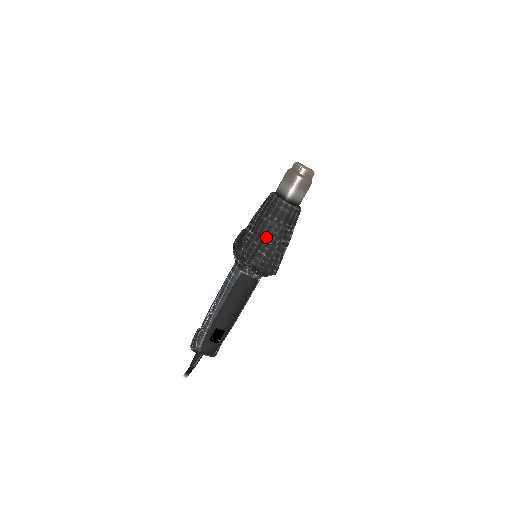
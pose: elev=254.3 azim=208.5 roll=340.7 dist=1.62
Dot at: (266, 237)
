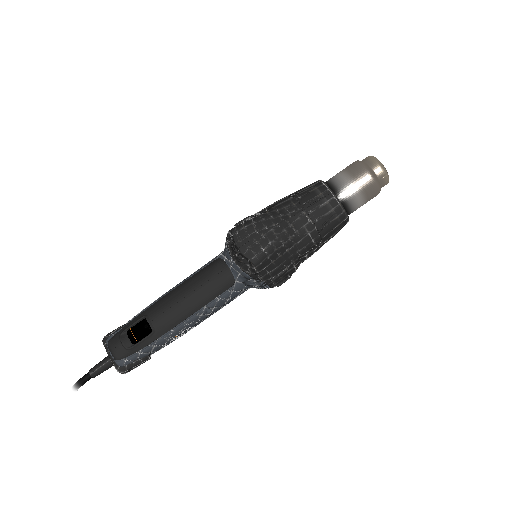
Dot at: (273, 209)
